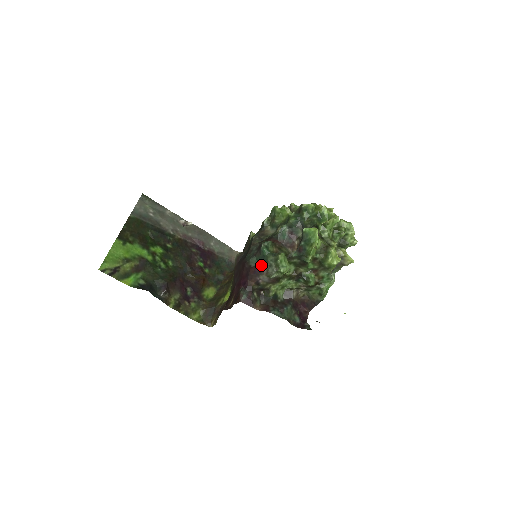
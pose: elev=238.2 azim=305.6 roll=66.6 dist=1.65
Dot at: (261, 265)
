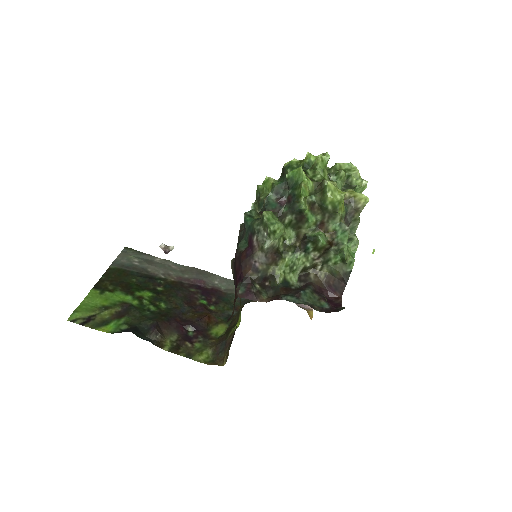
Dot at: (250, 241)
